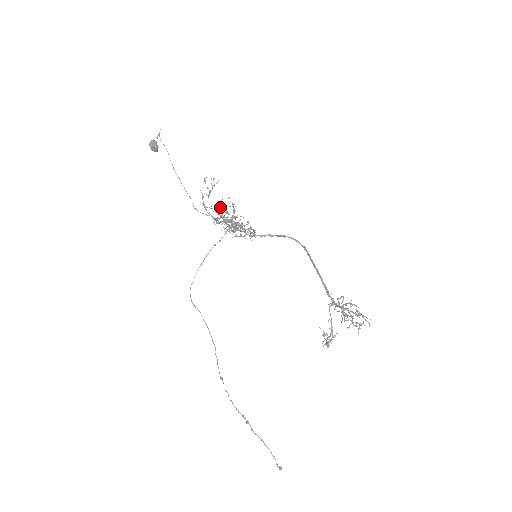
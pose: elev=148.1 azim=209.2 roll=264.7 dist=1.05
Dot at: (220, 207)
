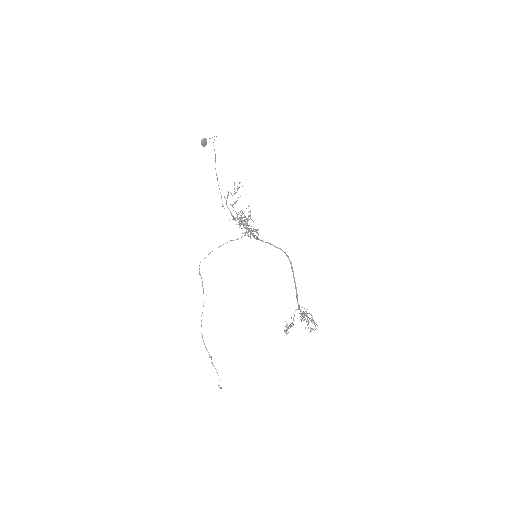
Dot at: occluded
